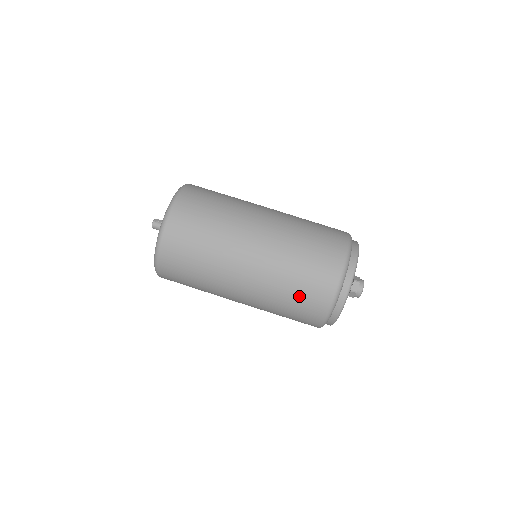
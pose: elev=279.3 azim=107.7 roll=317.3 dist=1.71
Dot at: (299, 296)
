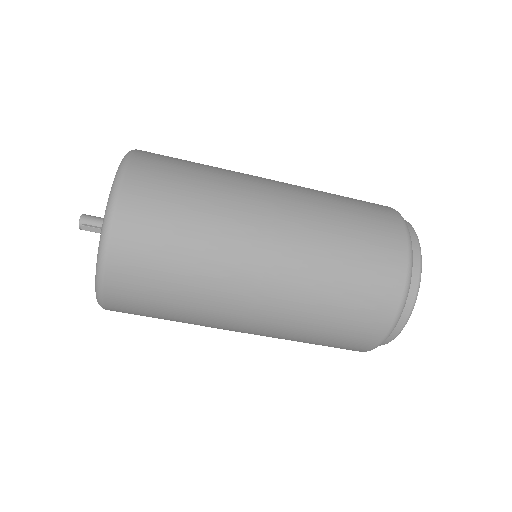
Dot at: occluded
